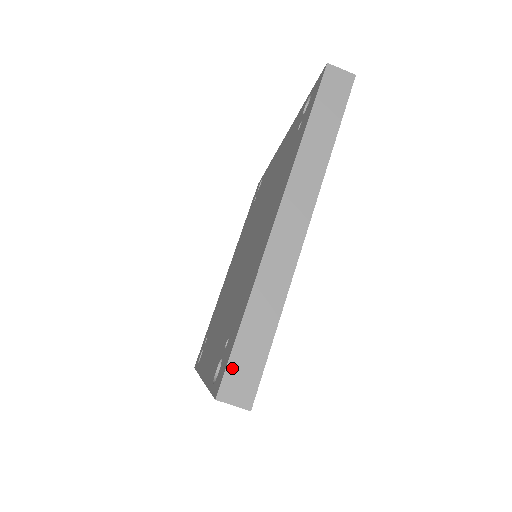
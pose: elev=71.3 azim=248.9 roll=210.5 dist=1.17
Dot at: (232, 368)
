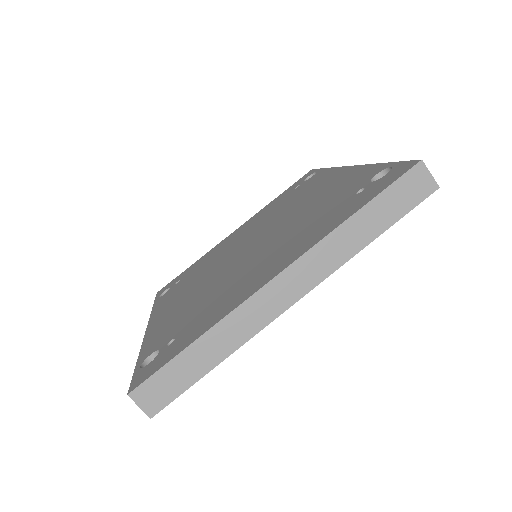
Dot at: (156, 379)
